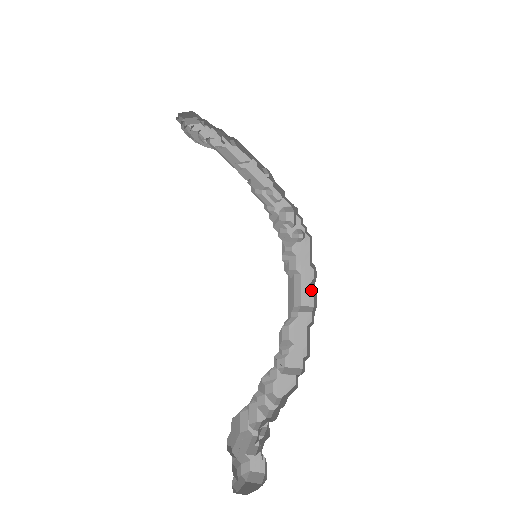
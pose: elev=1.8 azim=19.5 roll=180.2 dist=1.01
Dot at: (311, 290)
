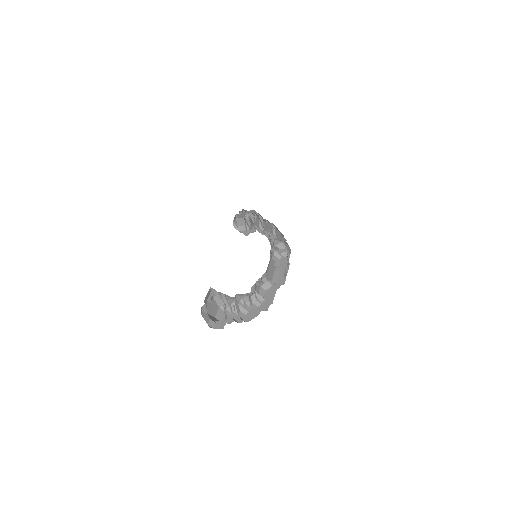
Dot at: (285, 278)
